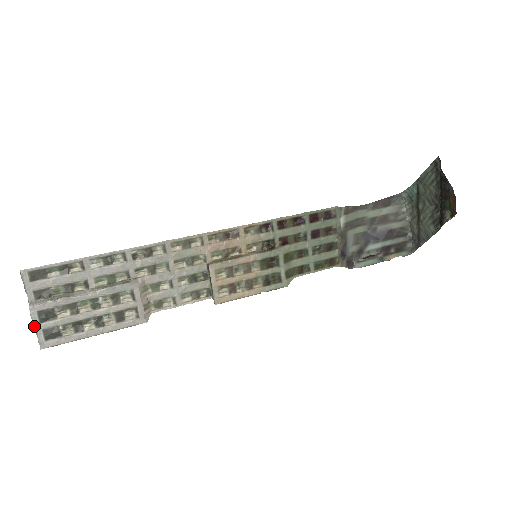
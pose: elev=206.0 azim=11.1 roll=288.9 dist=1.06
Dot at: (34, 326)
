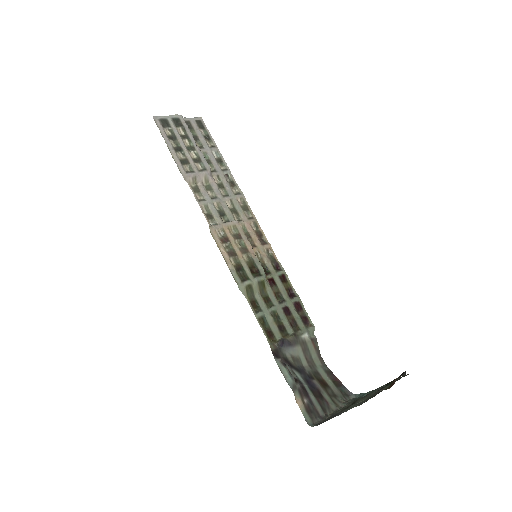
Dot at: (168, 116)
